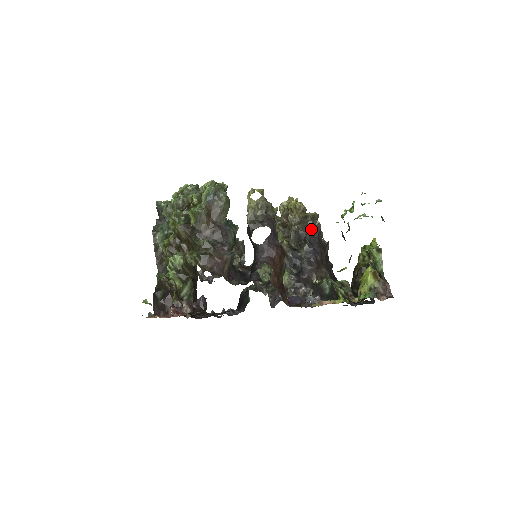
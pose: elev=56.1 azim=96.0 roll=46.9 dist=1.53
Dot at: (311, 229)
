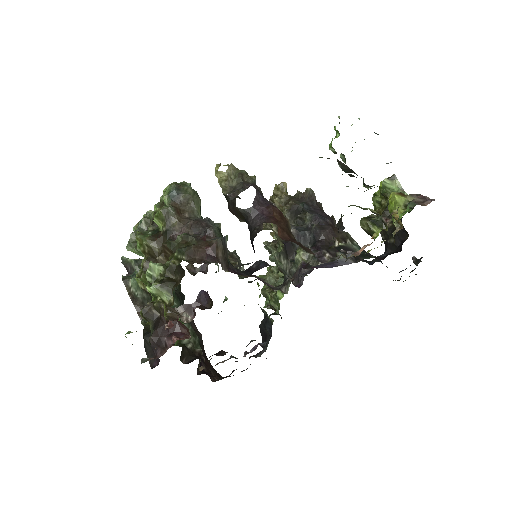
Dot at: (305, 200)
